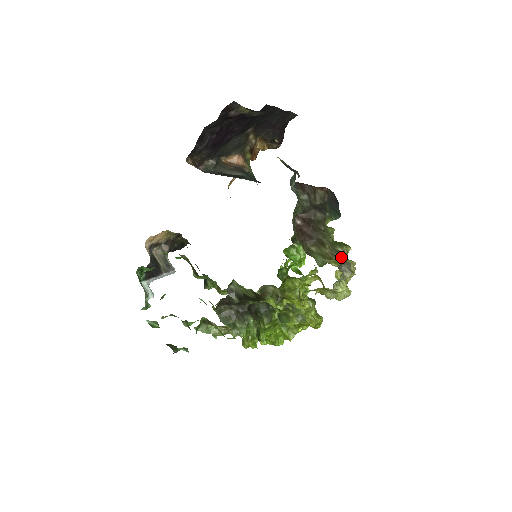
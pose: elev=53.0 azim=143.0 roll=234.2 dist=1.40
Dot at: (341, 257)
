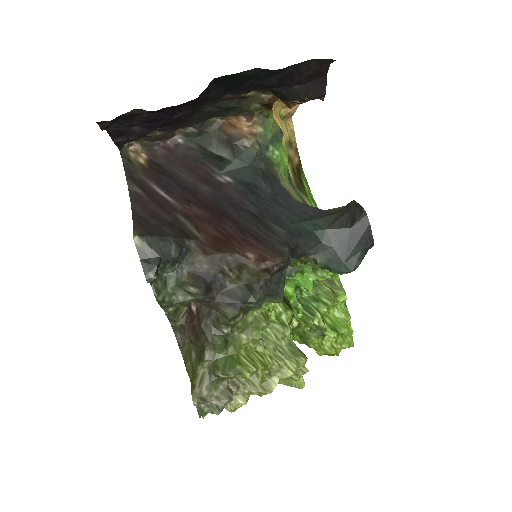
Dot at: occluded
